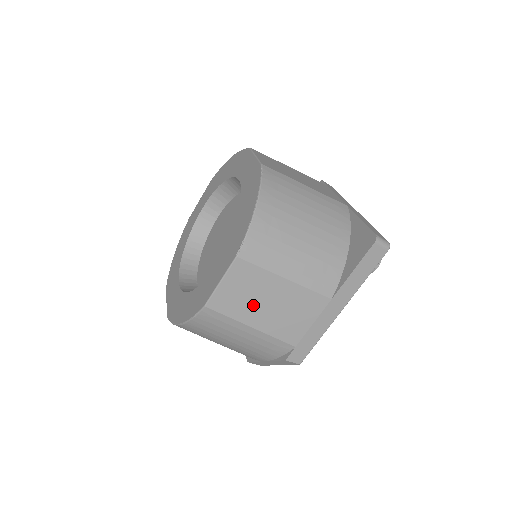
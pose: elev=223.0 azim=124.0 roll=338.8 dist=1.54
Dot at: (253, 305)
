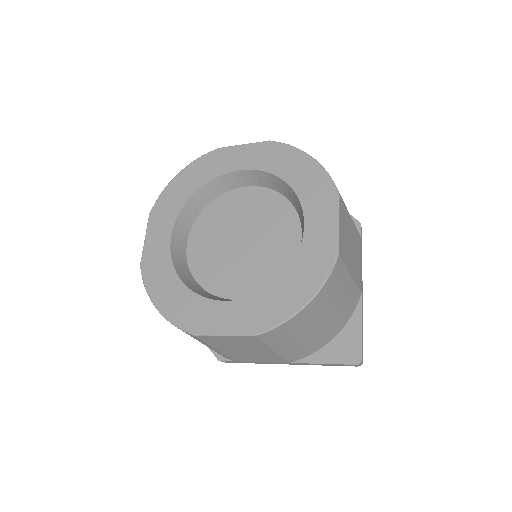
Dot at: (232, 347)
